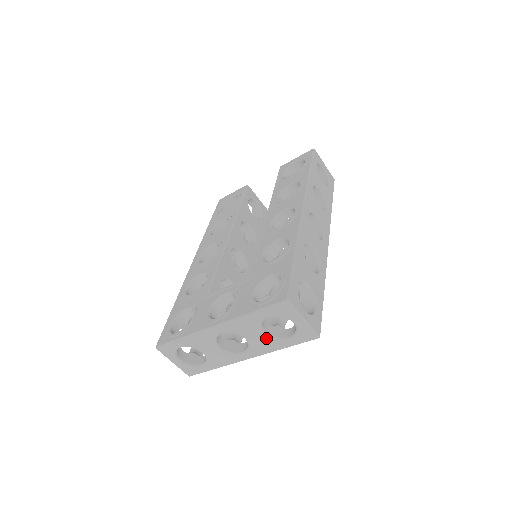
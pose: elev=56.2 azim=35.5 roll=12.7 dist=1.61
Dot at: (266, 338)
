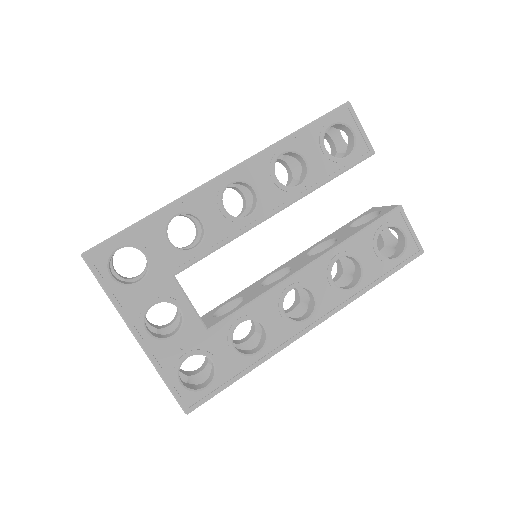
Dot at: occluded
